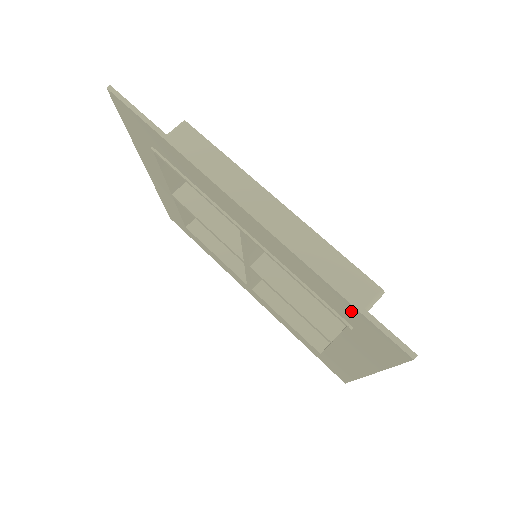
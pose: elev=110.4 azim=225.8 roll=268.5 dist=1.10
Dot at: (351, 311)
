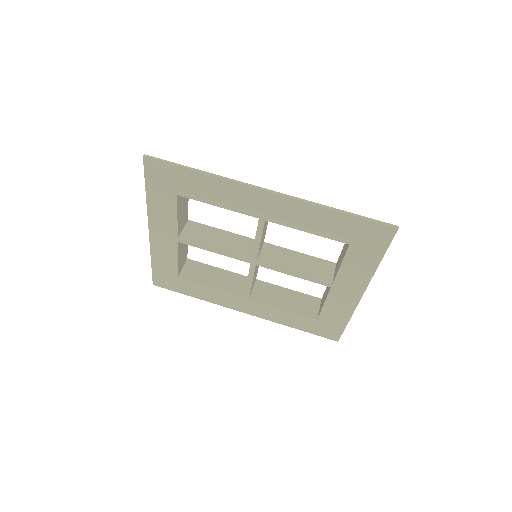
Dot at: (353, 224)
